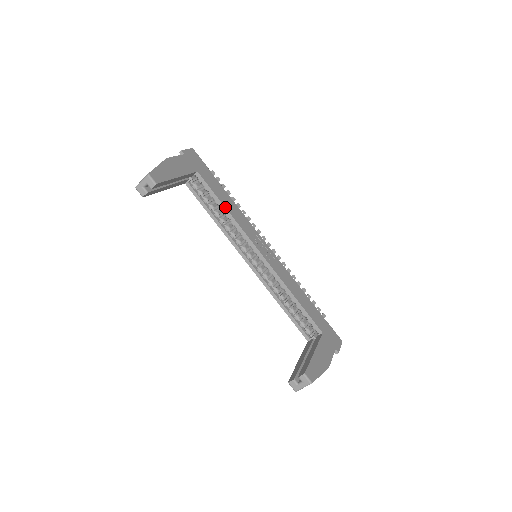
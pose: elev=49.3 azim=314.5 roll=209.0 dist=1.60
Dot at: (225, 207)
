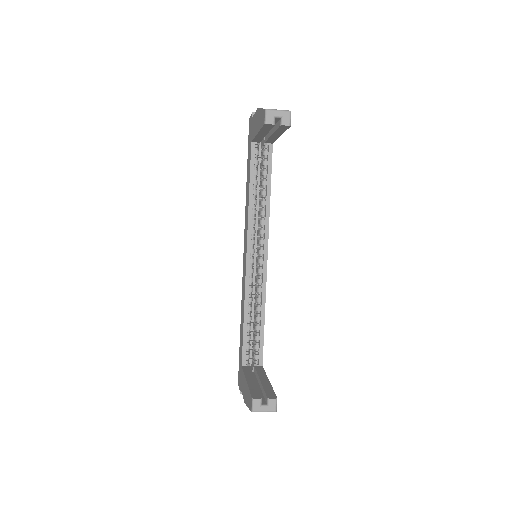
Dot at: (270, 193)
